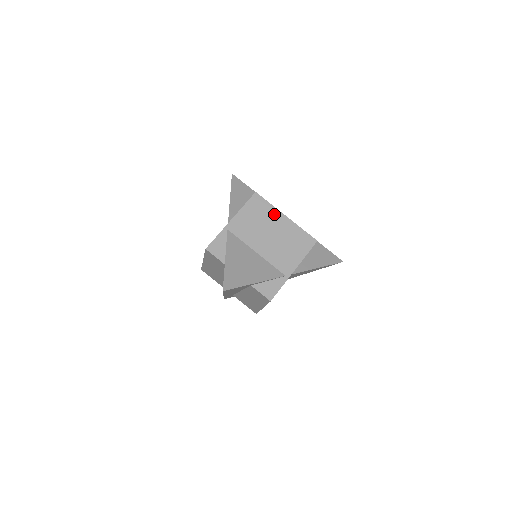
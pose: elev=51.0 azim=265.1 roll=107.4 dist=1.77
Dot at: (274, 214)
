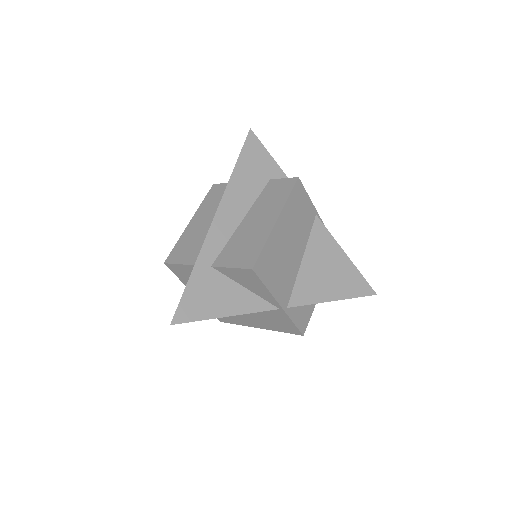
Dot at: occluded
